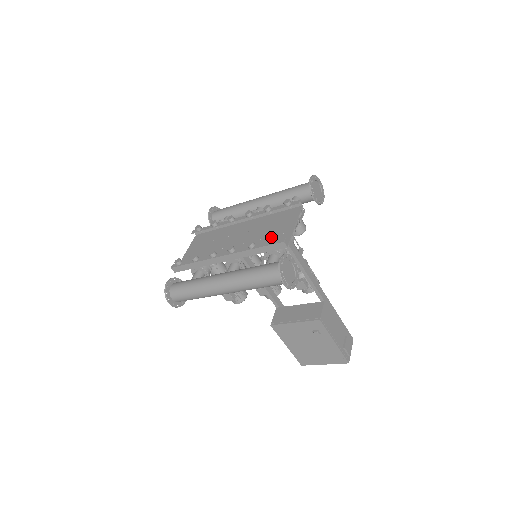
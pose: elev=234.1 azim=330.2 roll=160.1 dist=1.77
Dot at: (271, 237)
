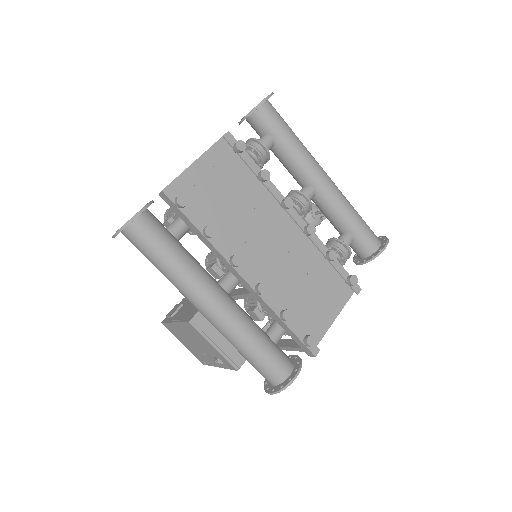
Dot at: (313, 339)
